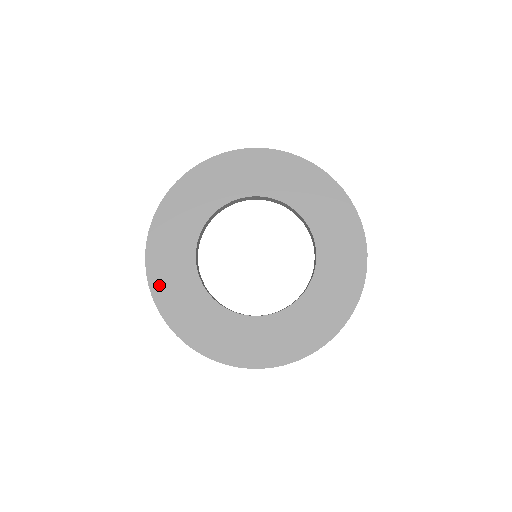
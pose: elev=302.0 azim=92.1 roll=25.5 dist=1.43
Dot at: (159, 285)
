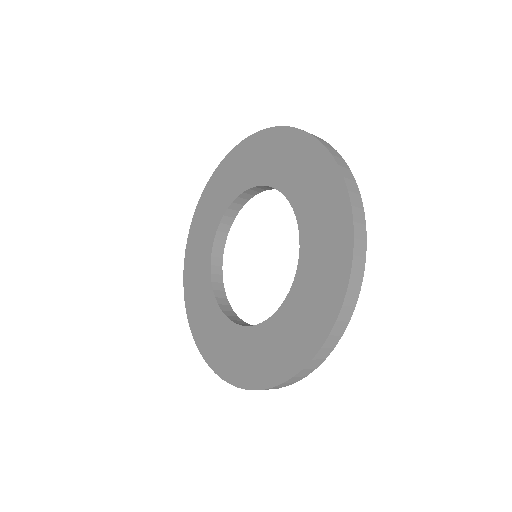
Dot at: (189, 262)
